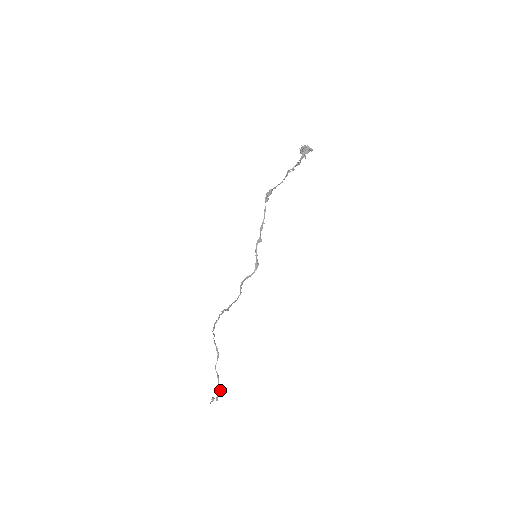
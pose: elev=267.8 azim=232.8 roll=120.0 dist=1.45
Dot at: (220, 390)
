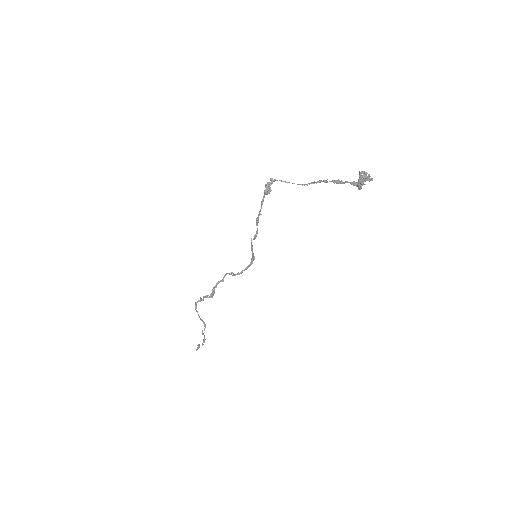
Dot at: (205, 339)
